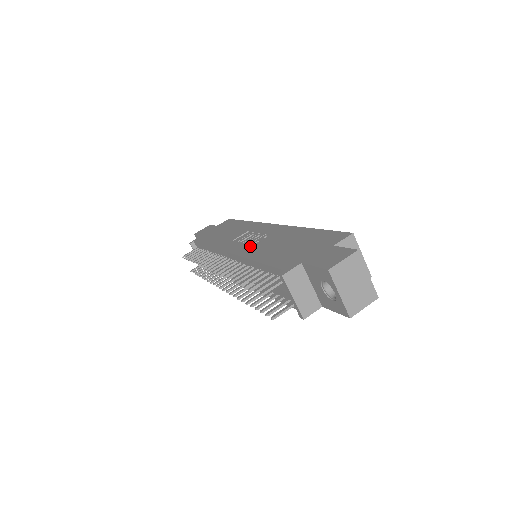
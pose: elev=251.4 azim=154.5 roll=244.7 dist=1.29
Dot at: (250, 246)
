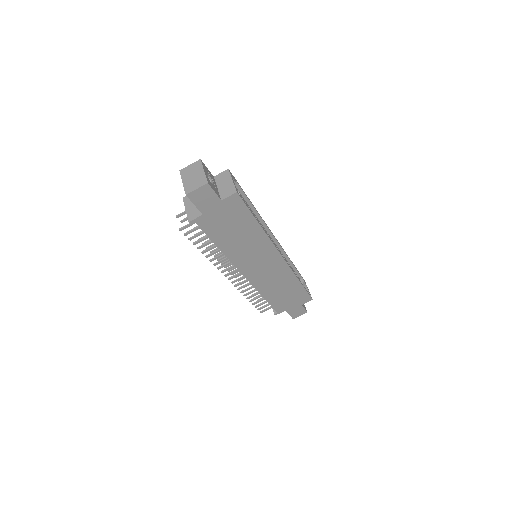
Dot at: occluded
